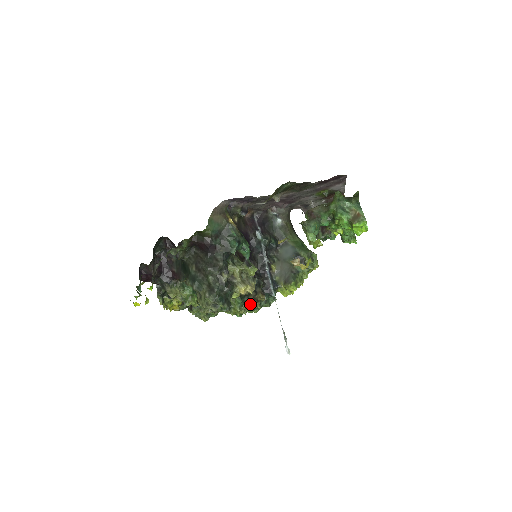
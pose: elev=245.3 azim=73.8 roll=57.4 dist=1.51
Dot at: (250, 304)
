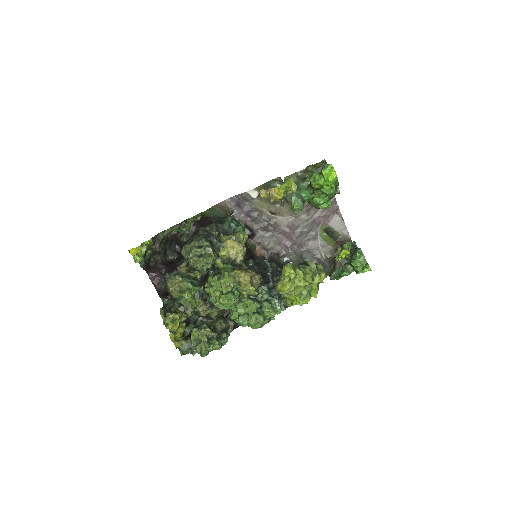
Dot at: (240, 271)
